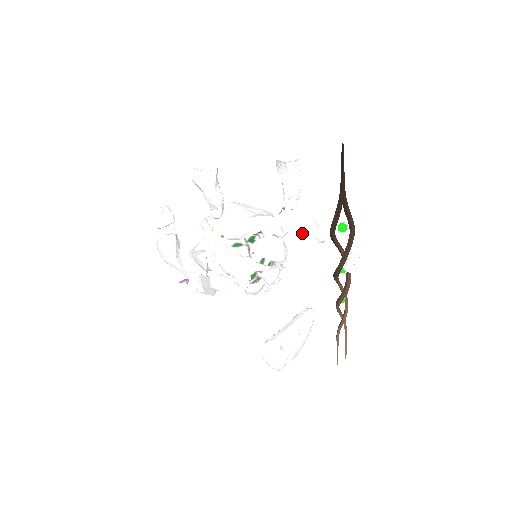
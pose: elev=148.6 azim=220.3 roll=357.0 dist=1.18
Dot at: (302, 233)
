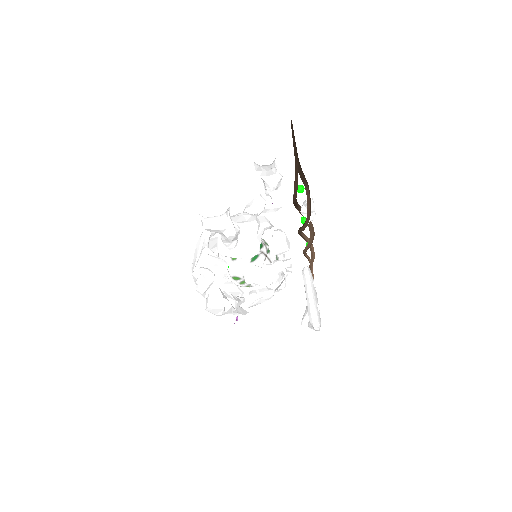
Dot at: occluded
